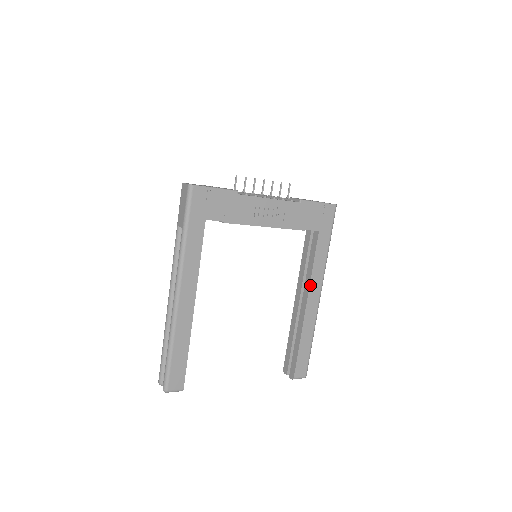
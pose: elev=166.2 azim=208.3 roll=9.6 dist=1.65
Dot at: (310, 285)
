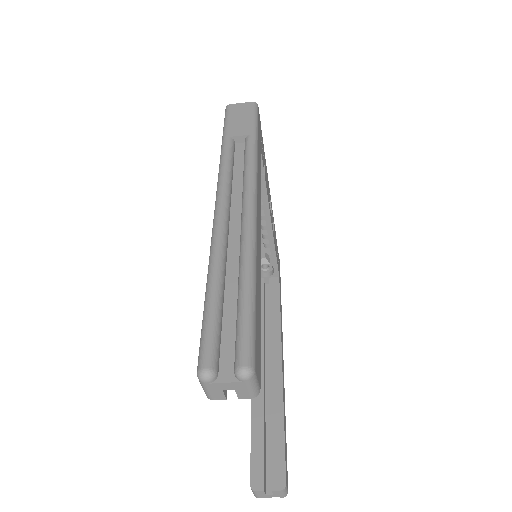
Dot at: (281, 336)
